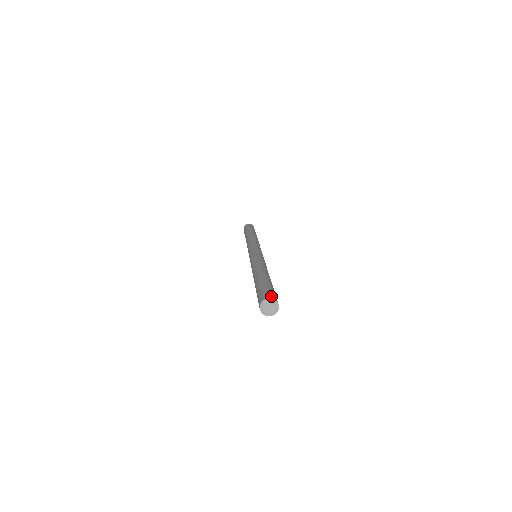
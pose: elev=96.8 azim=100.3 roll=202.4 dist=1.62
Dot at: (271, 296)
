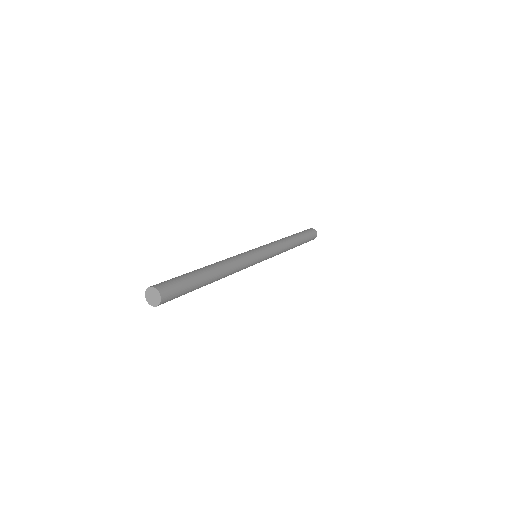
Dot at: (162, 288)
